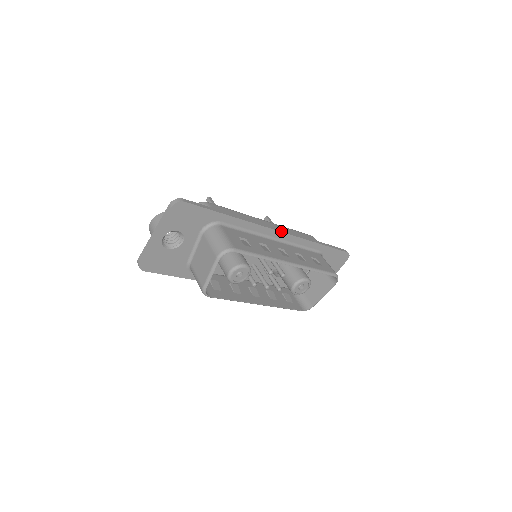
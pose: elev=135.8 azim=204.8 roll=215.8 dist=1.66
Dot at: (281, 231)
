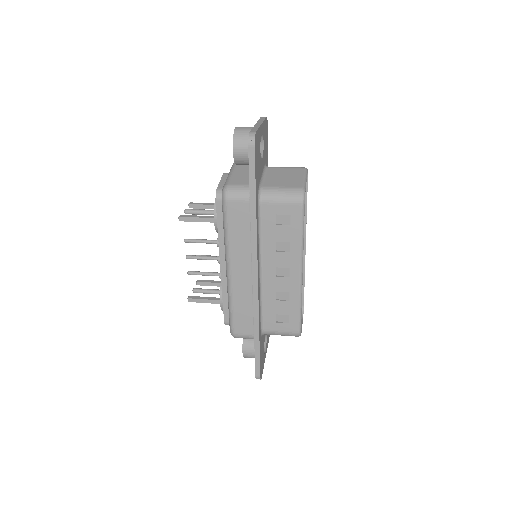
Dot at: occluded
